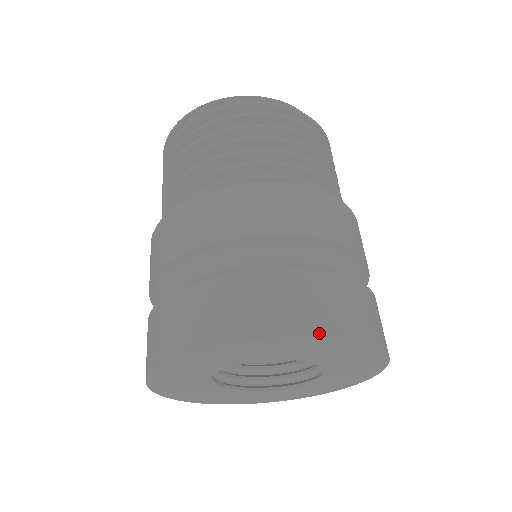
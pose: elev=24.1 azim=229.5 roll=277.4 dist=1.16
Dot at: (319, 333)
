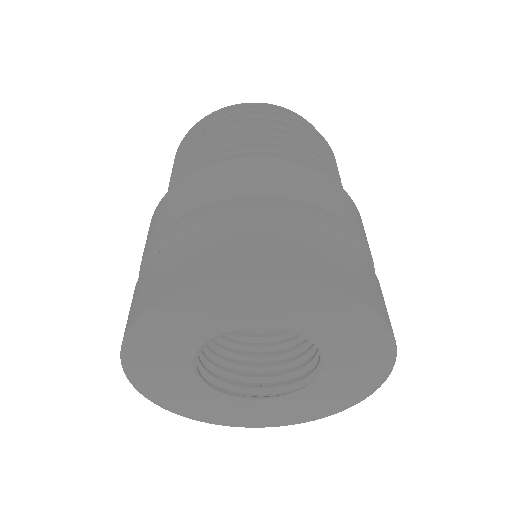
Dot at: (386, 320)
